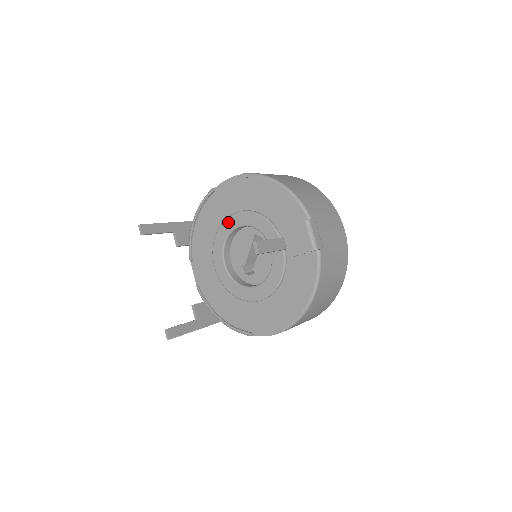
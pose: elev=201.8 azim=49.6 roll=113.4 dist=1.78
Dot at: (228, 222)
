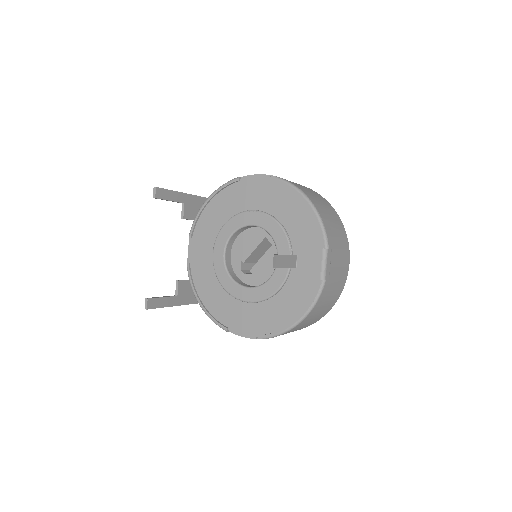
Dot at: (243, 216)
